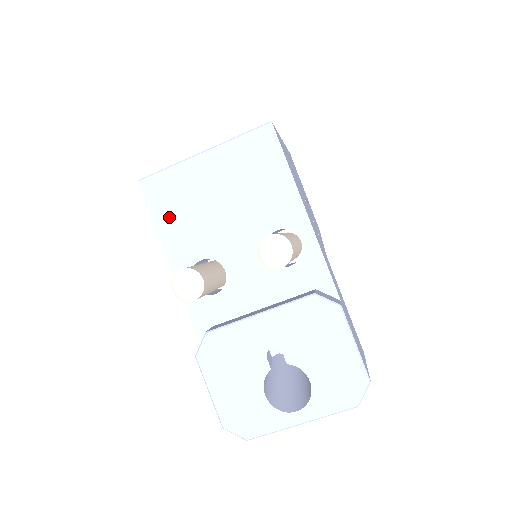
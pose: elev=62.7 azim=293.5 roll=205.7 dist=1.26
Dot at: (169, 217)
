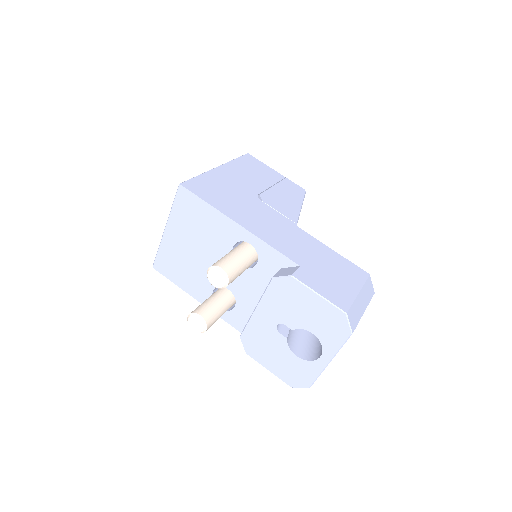
Dot at: (180, 277)
